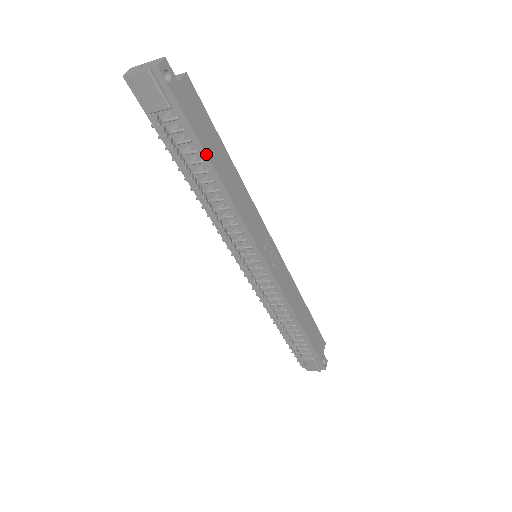
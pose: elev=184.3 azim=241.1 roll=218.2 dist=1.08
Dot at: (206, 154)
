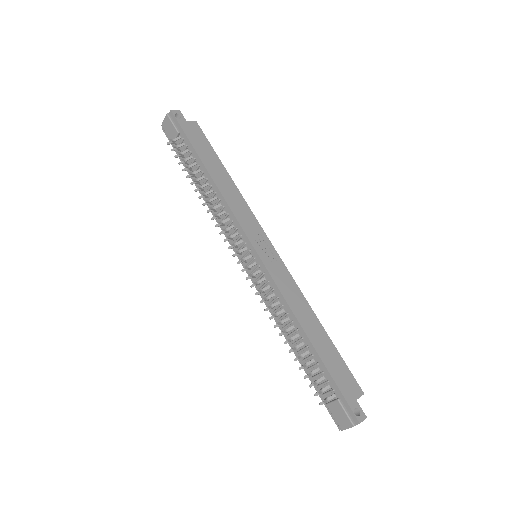
Dot at: (200, 158)
